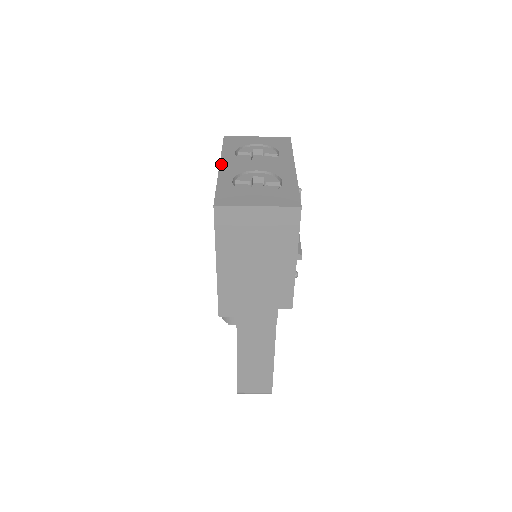
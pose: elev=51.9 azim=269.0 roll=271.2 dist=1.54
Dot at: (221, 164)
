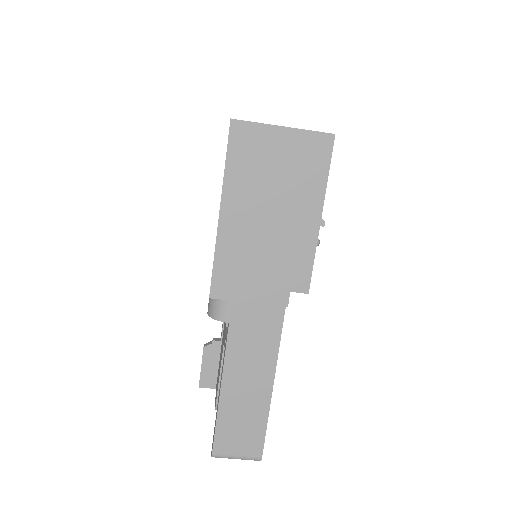
Dot at: occluded
